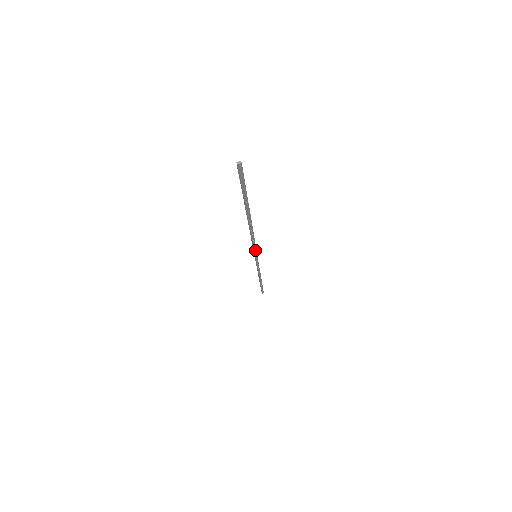
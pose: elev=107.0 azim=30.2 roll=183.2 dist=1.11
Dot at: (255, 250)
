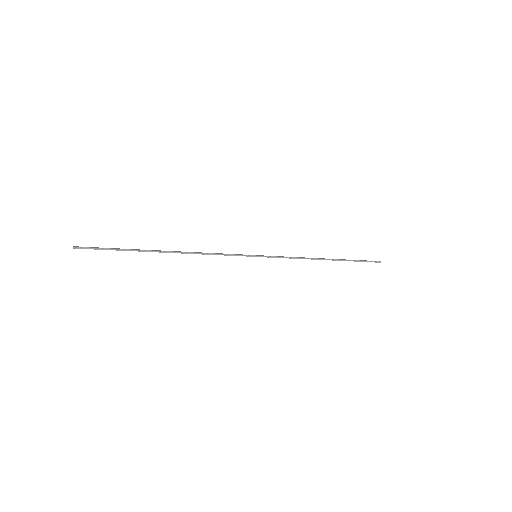
Dot at: (239, 255)
